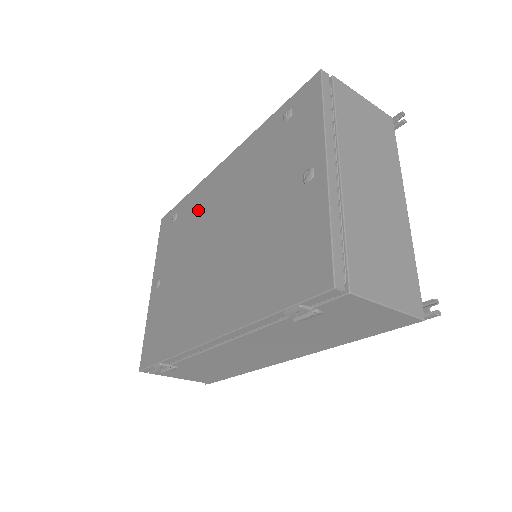
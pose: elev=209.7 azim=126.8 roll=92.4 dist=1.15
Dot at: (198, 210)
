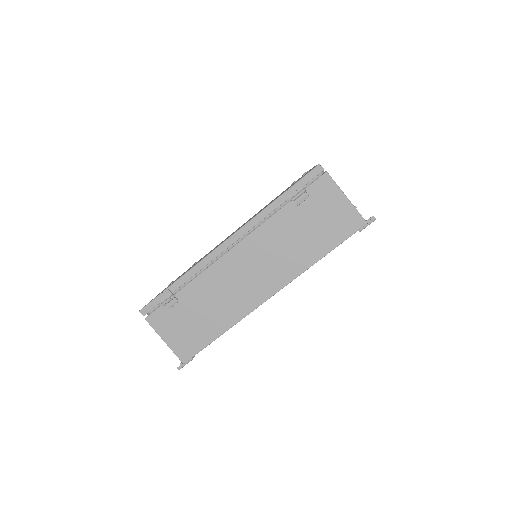
Dot at: occluded
